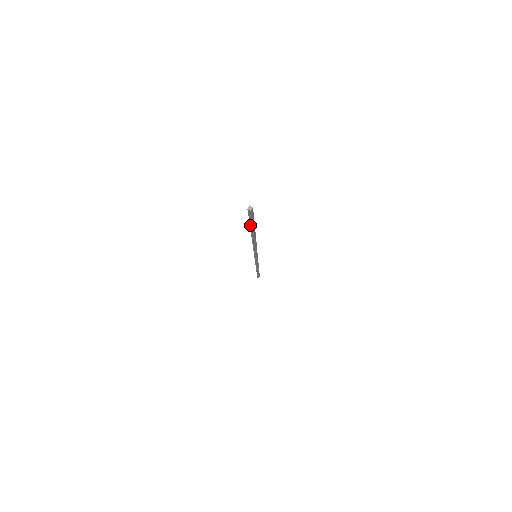
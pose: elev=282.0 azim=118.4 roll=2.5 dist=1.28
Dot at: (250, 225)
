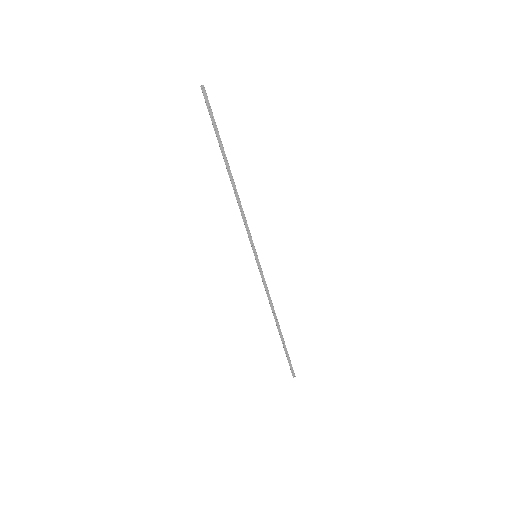
Dot at: (215, 132)
